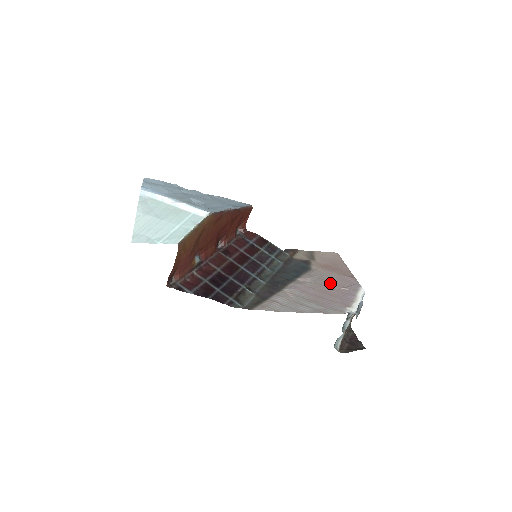
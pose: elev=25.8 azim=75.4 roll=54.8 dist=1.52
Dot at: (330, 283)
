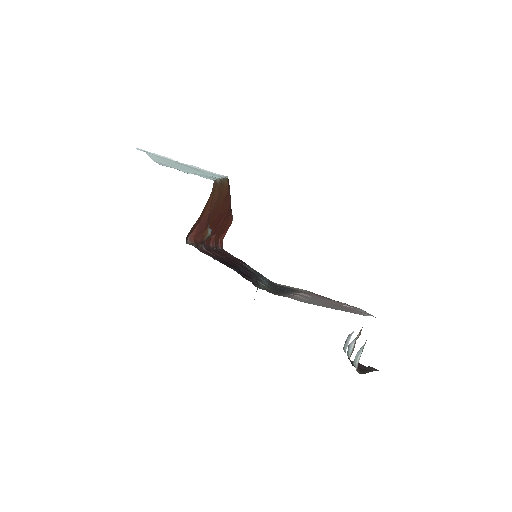
Dot at: (328, 301)
